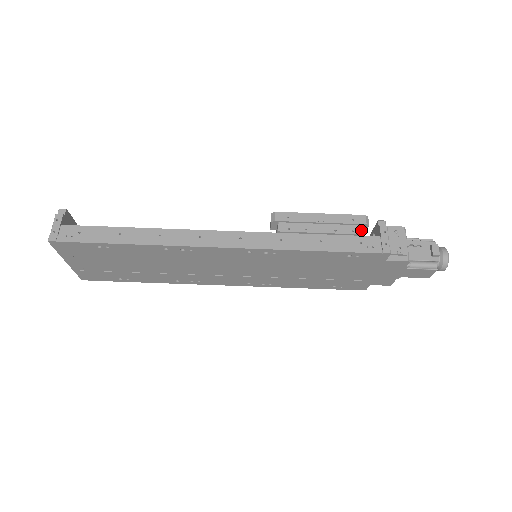
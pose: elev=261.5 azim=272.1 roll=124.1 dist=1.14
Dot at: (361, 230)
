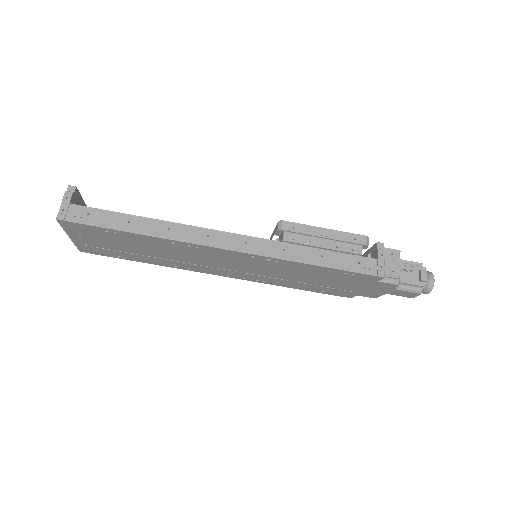
Dot at: (361, 250)
